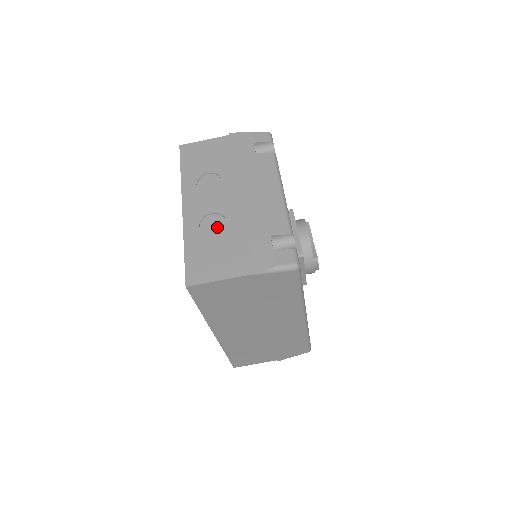
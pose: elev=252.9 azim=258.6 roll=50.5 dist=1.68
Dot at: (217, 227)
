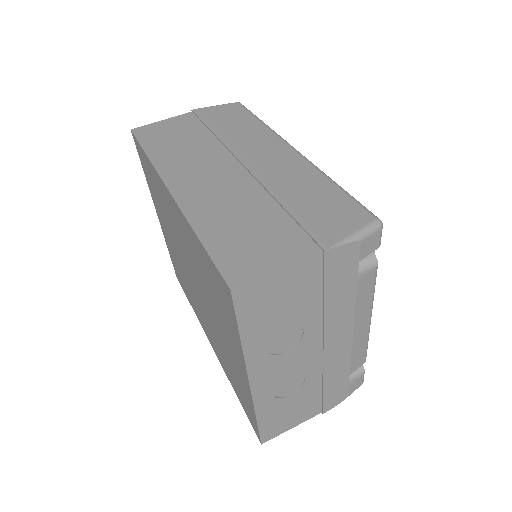
Dot at: occluded
